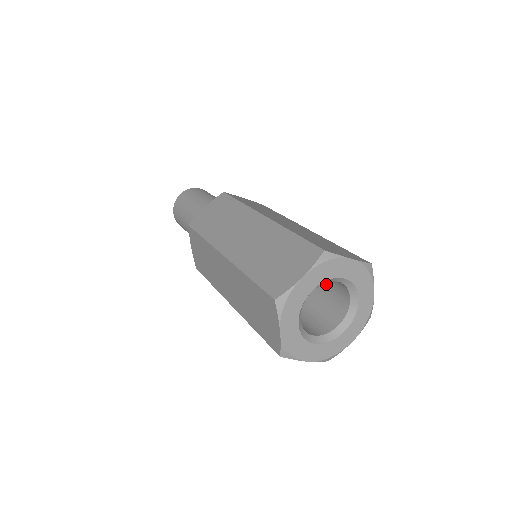
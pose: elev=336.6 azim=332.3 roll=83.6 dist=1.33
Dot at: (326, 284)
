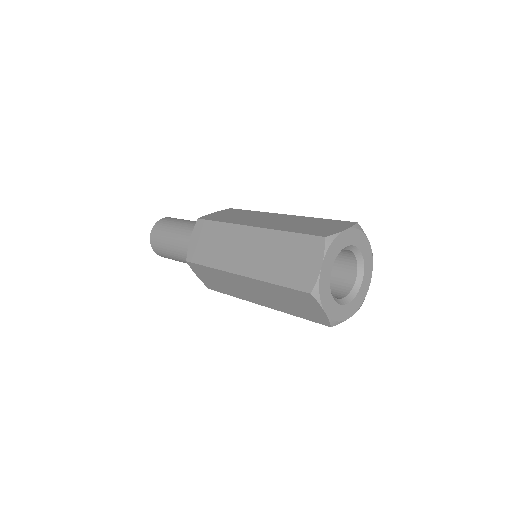
Dot at: occluded
